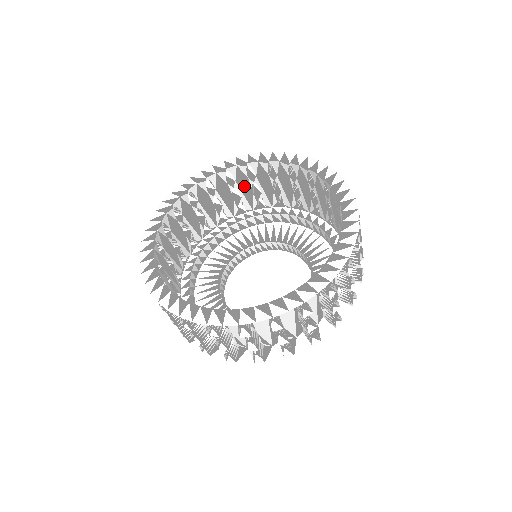
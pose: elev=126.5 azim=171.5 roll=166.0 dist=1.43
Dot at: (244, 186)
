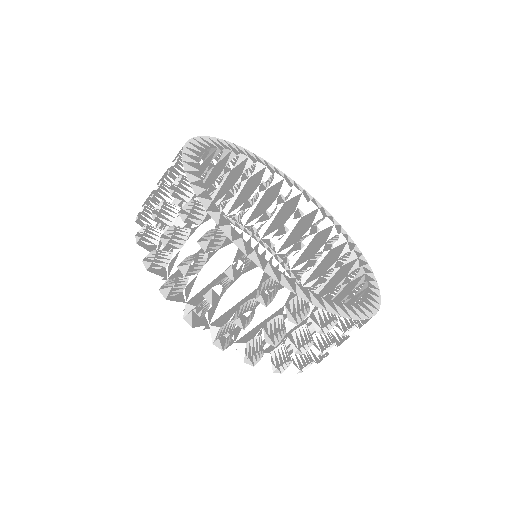
Dot at: (248, 189)
